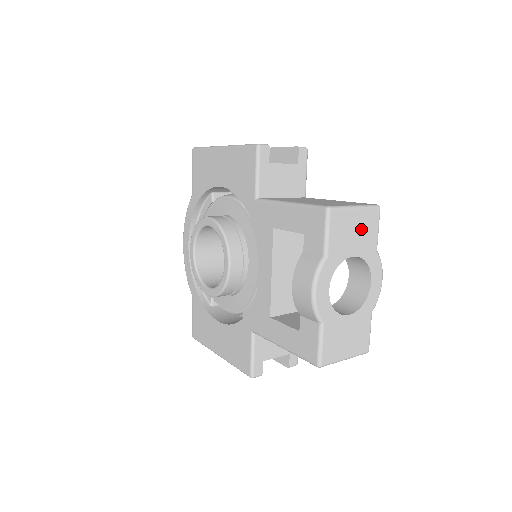
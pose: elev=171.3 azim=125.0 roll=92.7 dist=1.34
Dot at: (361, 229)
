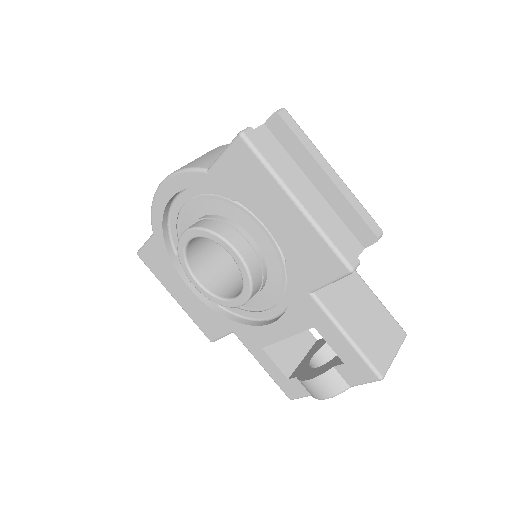
Dot at: occluded
